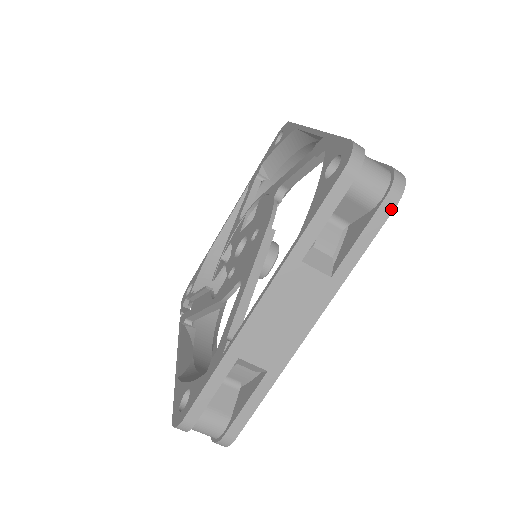
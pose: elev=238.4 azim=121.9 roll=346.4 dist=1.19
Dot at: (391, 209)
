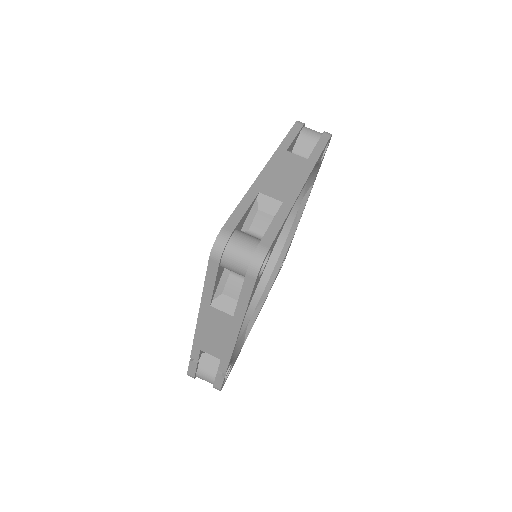
Dot at: (328, 137)
